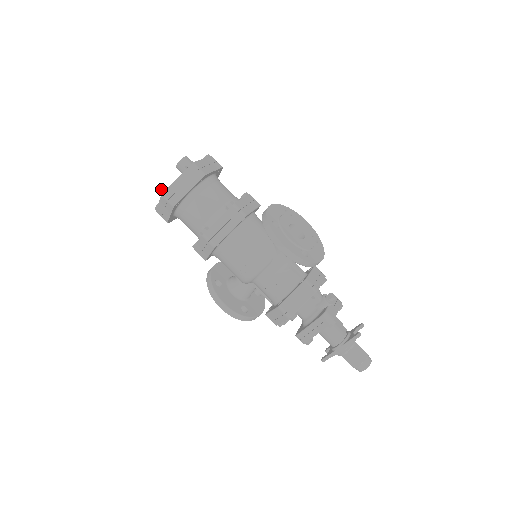
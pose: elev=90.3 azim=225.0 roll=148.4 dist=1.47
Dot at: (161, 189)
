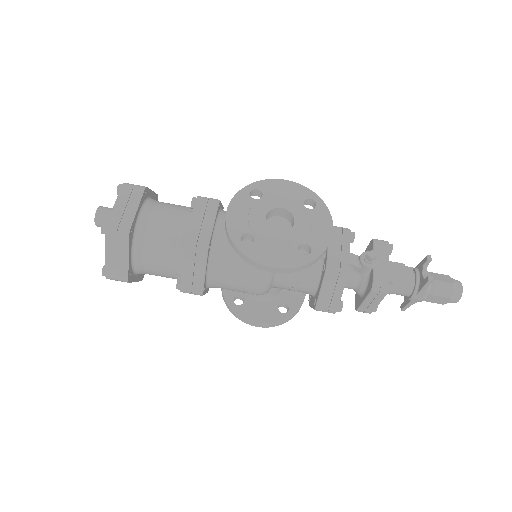
Dot at: occluded
